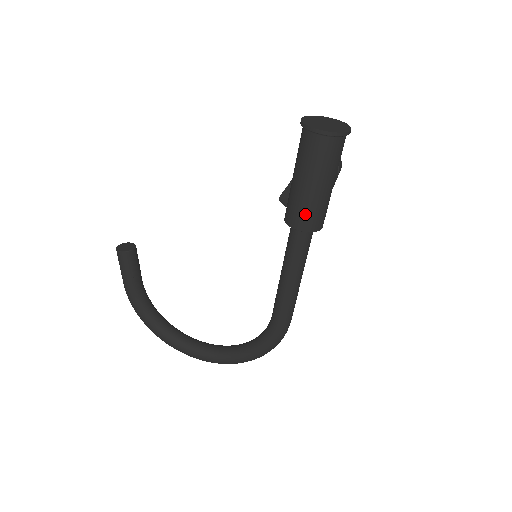
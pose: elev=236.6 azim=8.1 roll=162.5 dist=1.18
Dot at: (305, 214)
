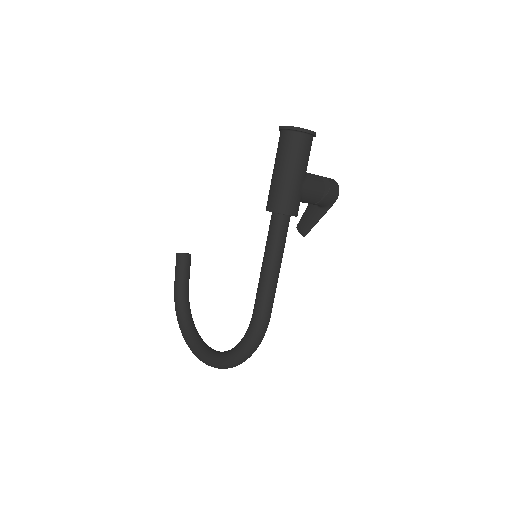
Dot at: (274, 196)
